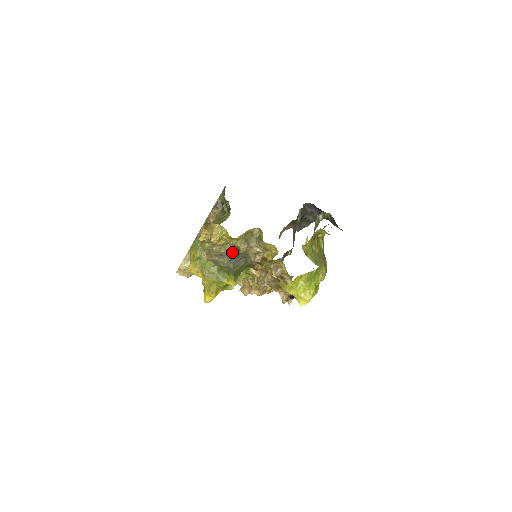
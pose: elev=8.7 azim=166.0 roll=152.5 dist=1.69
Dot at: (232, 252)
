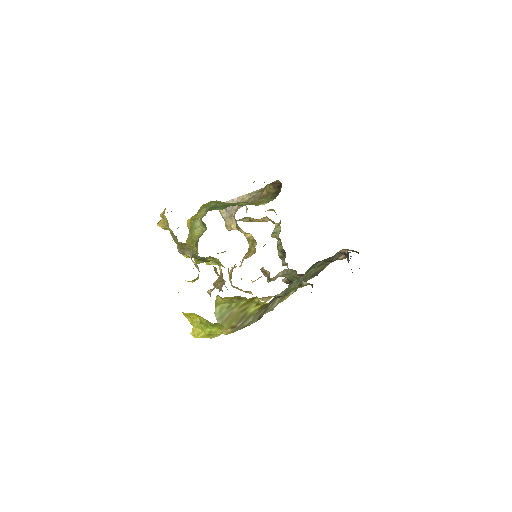
Dot at: occluded
